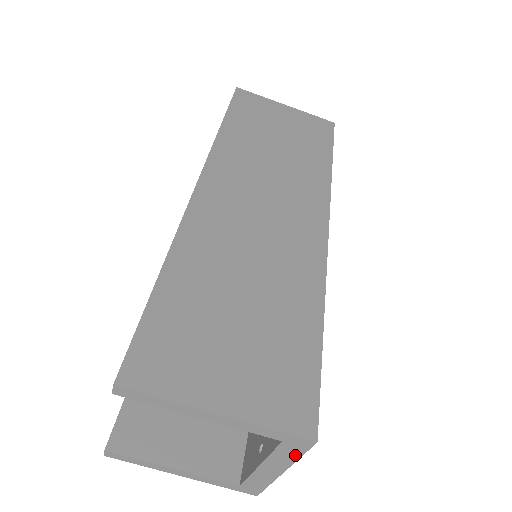
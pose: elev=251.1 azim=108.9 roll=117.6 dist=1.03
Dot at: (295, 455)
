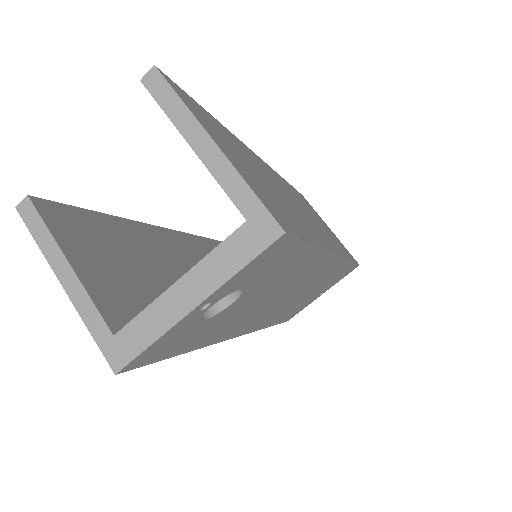
Dot at: (241, 260)
